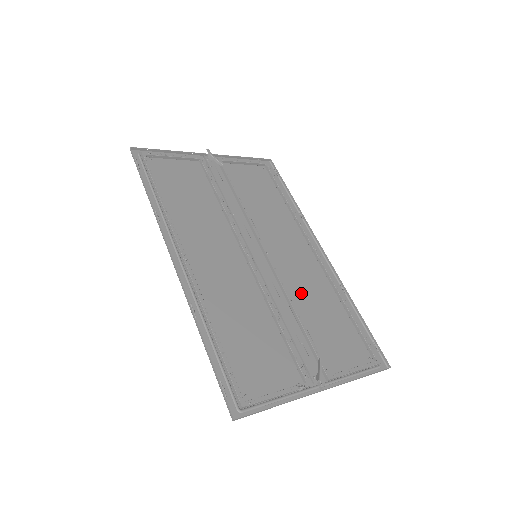
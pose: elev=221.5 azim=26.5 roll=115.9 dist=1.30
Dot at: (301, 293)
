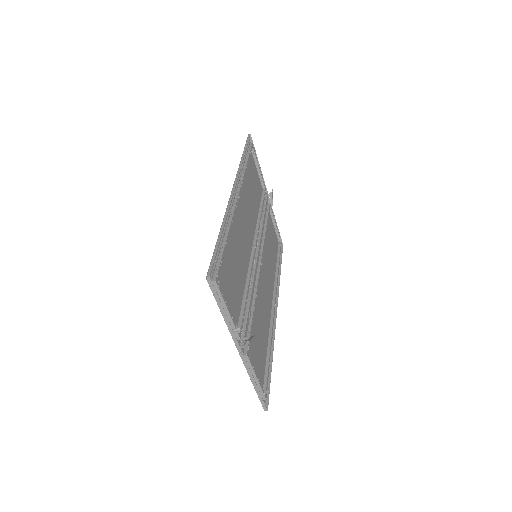
Dot at: (259, 305)
